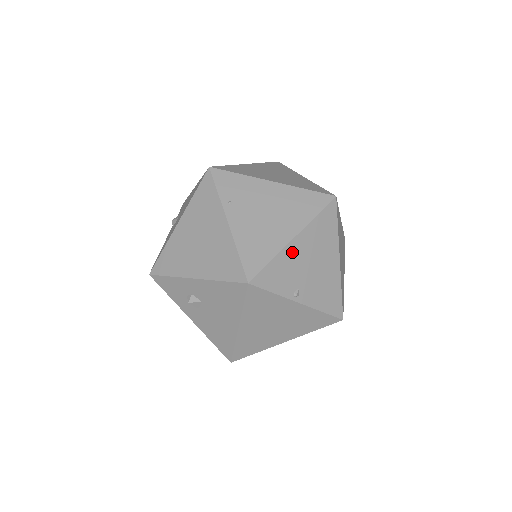
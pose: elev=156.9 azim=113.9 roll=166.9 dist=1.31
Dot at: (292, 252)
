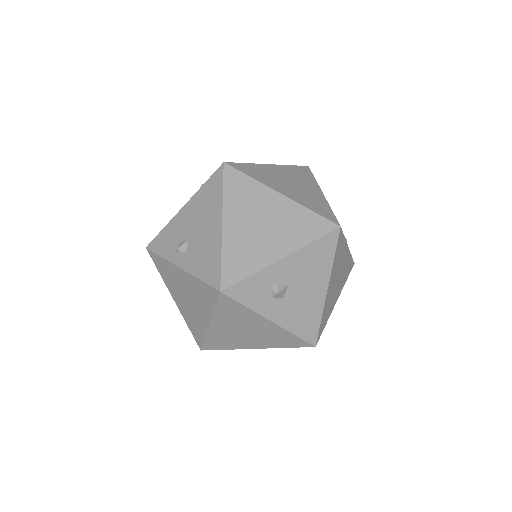
Dot at: occluded
